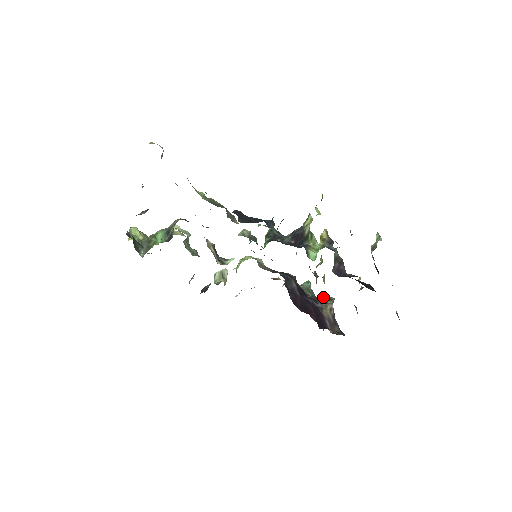
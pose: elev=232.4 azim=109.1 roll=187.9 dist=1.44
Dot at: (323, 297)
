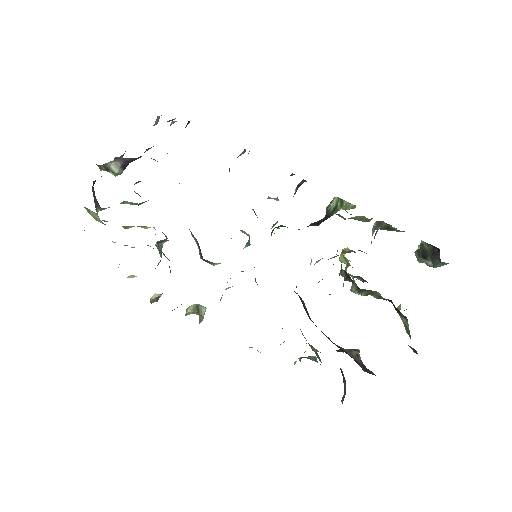
Dot at: occluded
